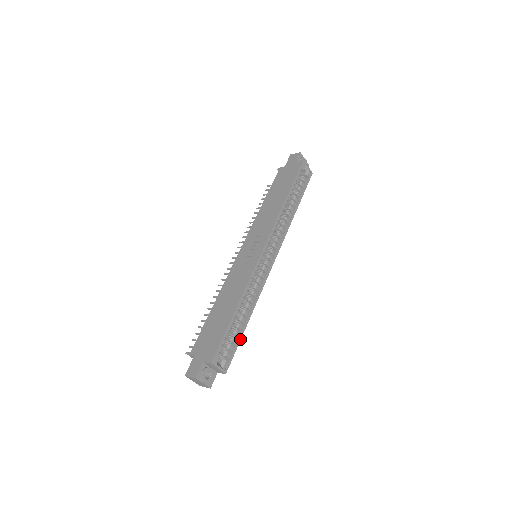
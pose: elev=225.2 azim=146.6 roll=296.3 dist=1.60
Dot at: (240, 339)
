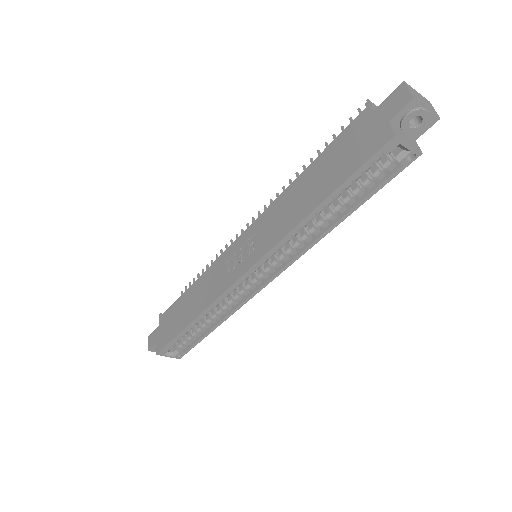
Dot at: (200, 340)
